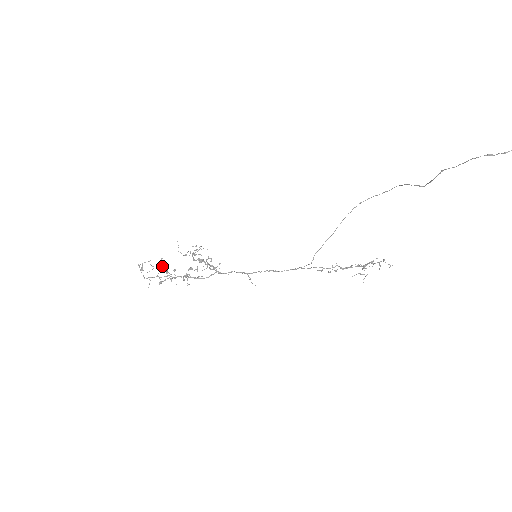
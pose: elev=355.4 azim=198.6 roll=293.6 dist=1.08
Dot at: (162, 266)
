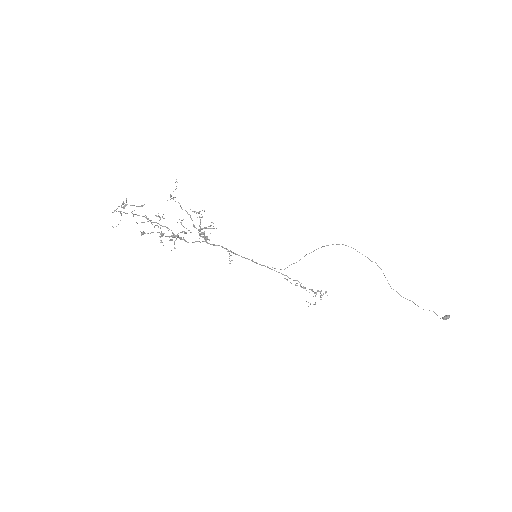
Dot at: occluded
